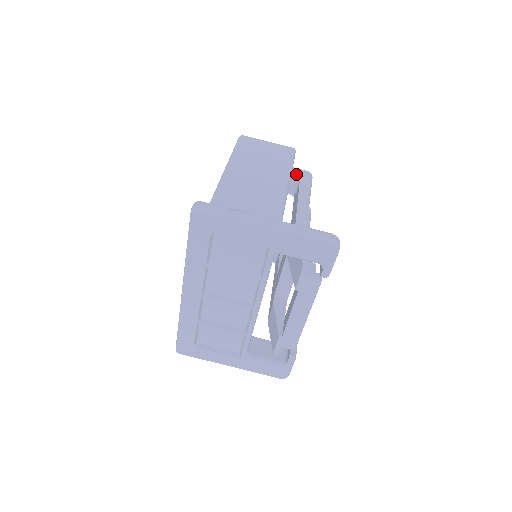
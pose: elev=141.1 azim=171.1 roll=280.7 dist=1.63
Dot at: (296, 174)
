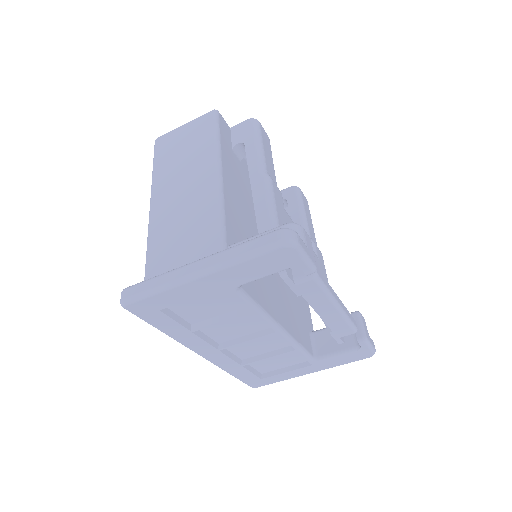
Dot at: (237, 135)
